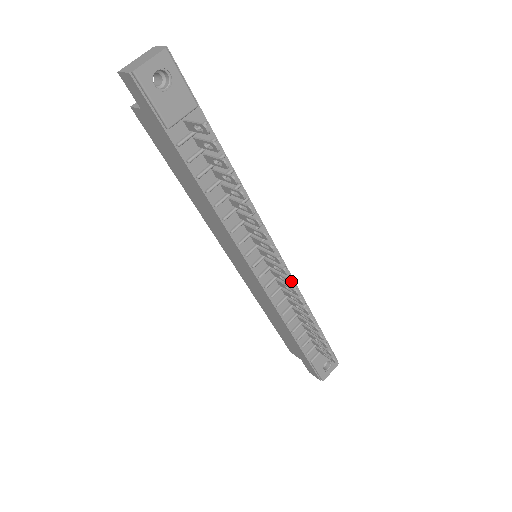
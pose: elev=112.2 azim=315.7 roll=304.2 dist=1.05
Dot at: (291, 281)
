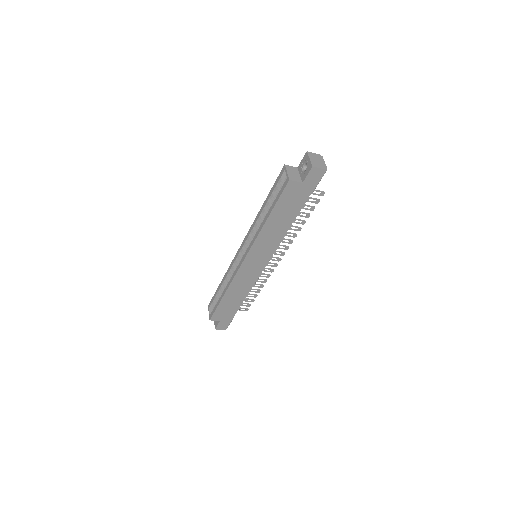
Dot at: occluded
